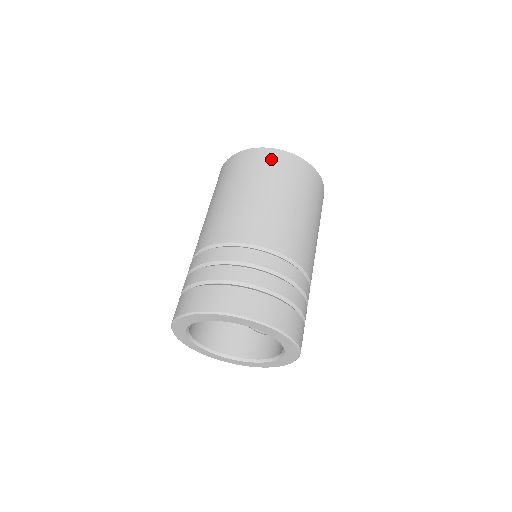
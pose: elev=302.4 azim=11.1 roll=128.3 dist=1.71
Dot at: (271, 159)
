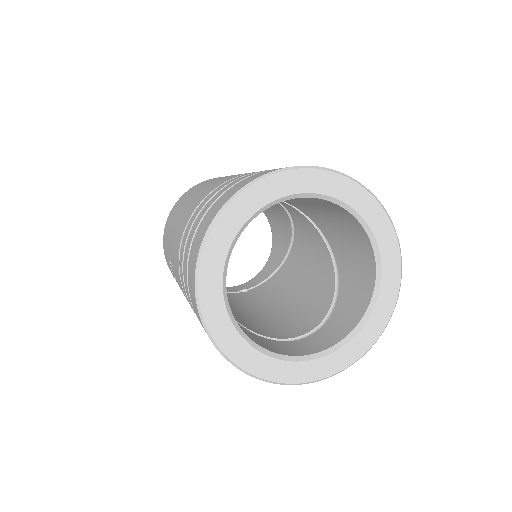
Dot at: occluded
